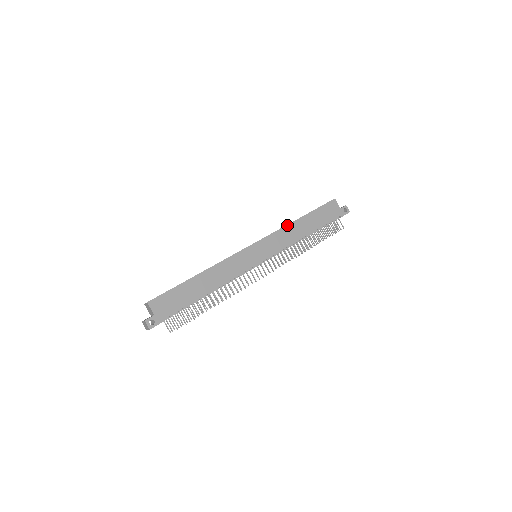
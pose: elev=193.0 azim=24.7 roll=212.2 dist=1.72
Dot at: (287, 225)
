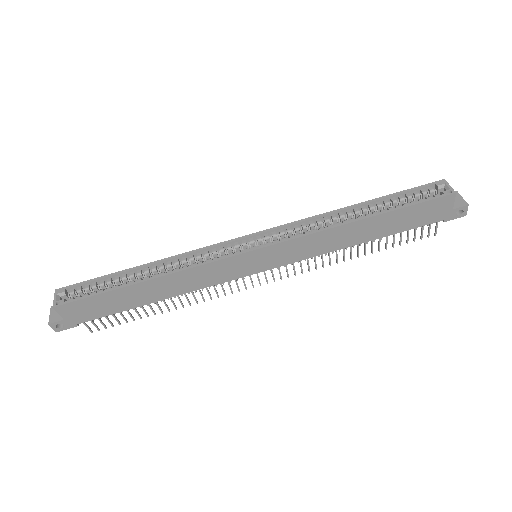
Dot at: (332, 228)
